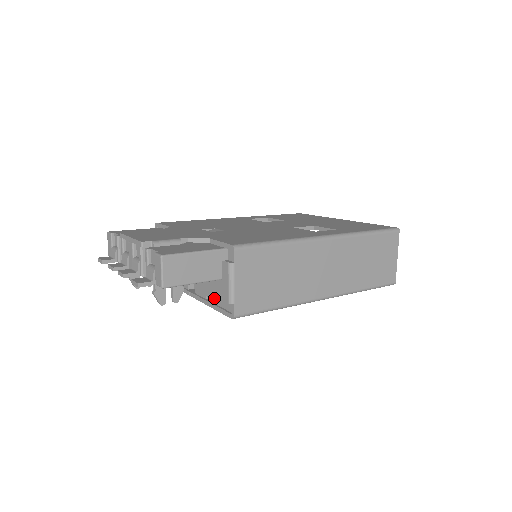
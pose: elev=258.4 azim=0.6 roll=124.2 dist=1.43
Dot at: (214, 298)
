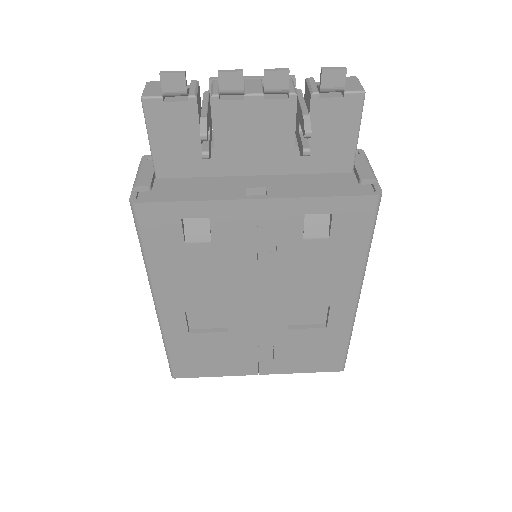
Dot at: (325, 191)
